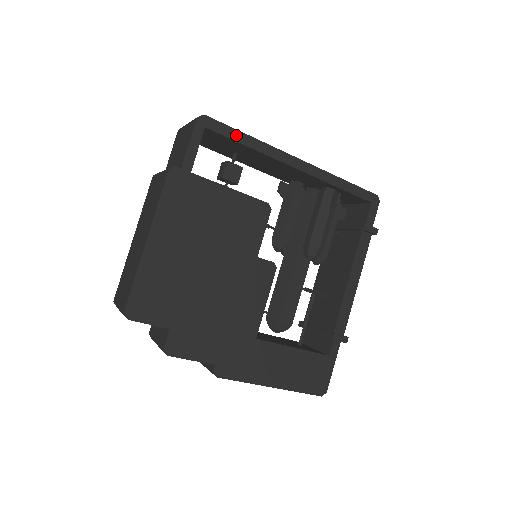
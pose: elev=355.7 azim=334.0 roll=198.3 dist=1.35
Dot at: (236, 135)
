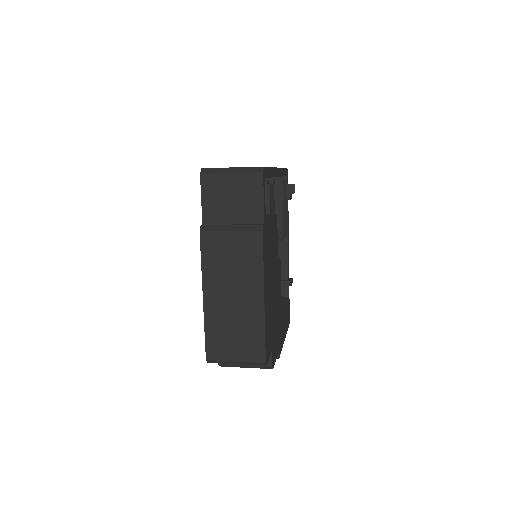
Dot at: (269, 172)
